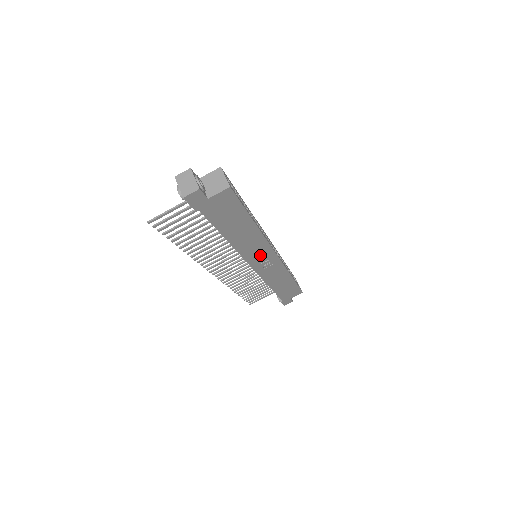
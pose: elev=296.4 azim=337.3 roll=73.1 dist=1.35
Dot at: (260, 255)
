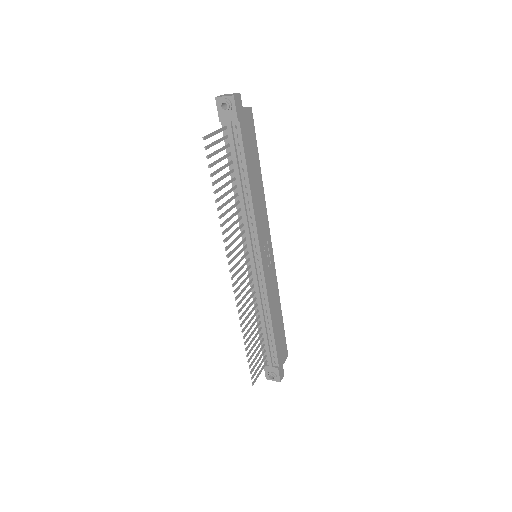
Dot at: (264, 237)
